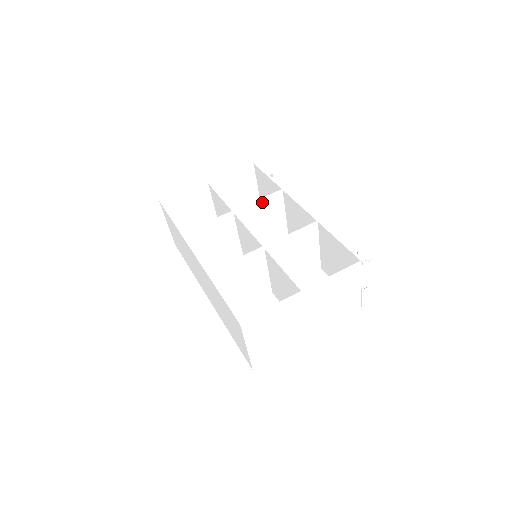
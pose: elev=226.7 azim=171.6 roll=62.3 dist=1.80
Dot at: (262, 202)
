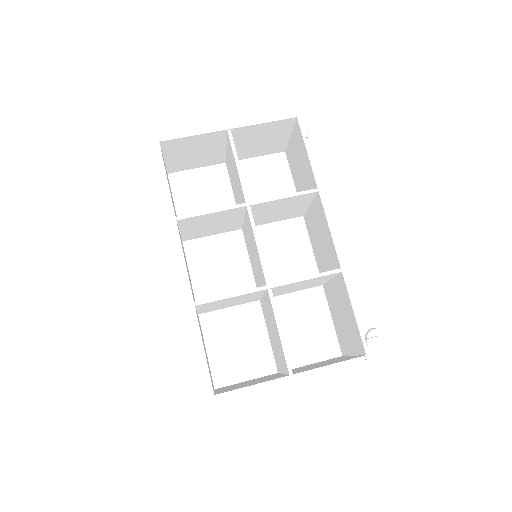
Dot at: (287, 198)
